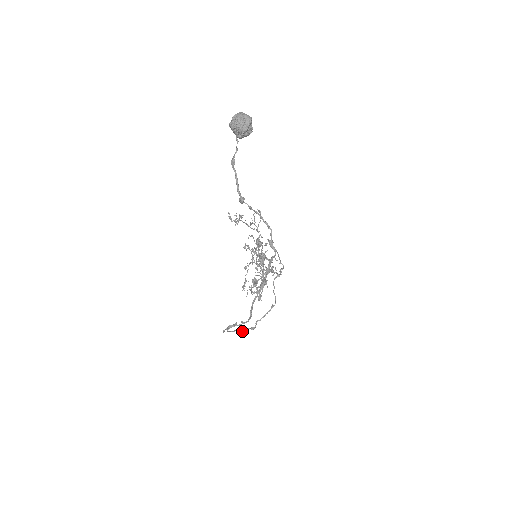
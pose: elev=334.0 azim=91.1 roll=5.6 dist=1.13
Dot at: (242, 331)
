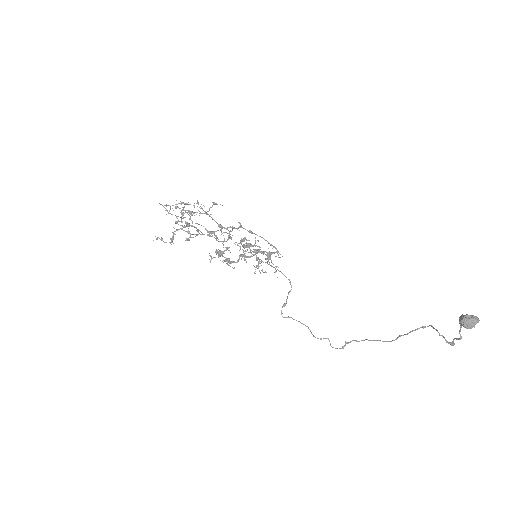
Dot at: (281, 313)
